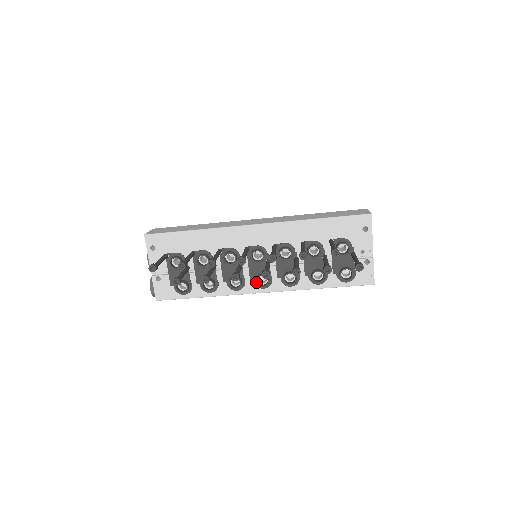
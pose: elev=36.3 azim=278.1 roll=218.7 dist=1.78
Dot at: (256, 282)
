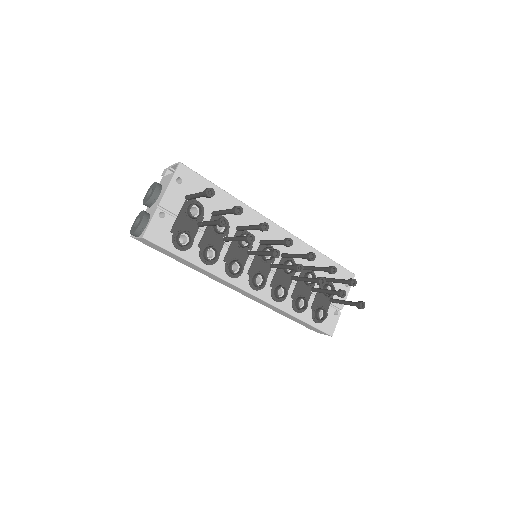
Dot at: (255, 278)
